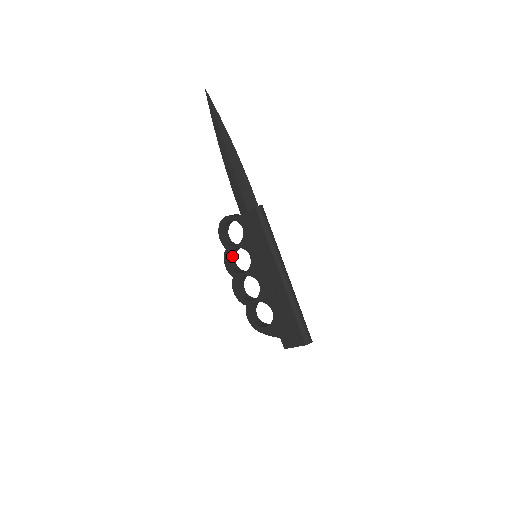
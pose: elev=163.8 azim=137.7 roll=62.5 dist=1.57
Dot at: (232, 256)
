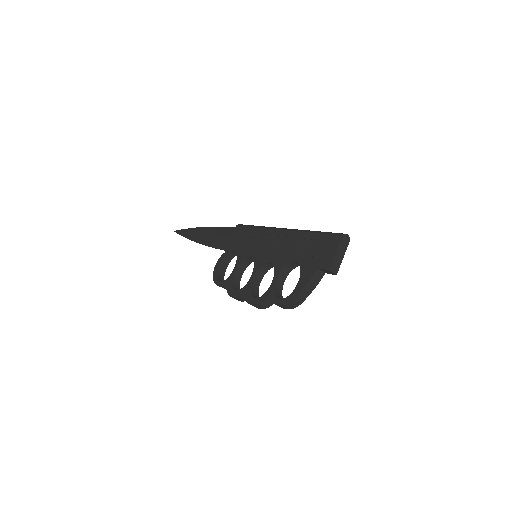
Dot at: (236, 287)
